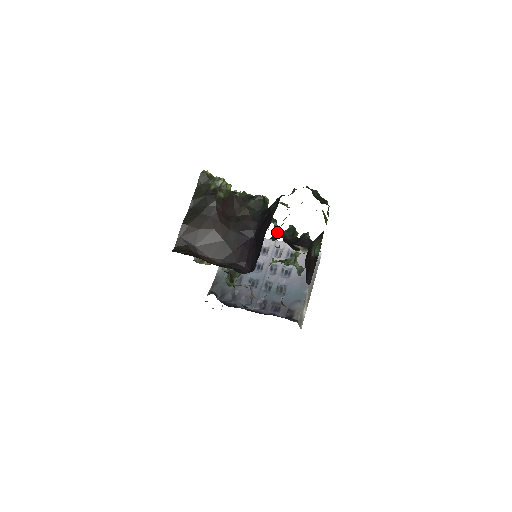
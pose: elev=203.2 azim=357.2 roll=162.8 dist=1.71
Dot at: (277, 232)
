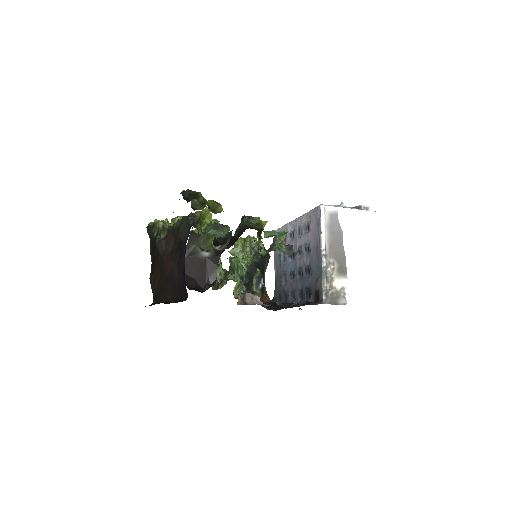
Dot at: occluded
